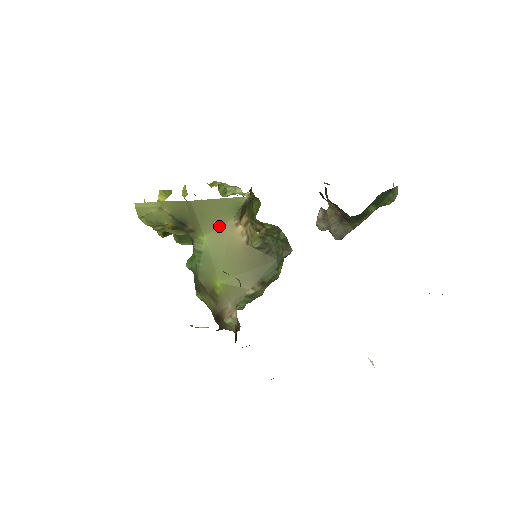
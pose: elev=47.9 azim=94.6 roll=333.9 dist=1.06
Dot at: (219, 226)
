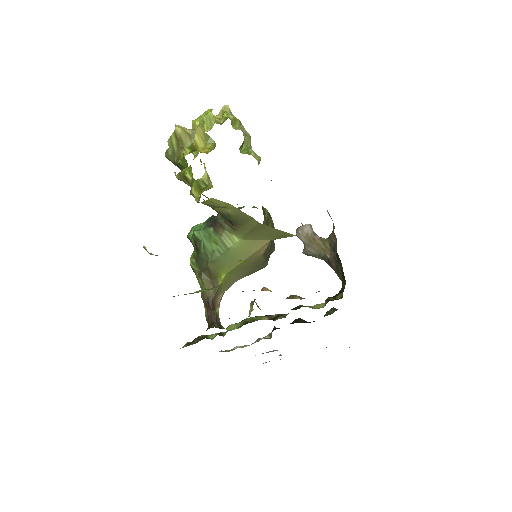
Dot at: (257, 239)
